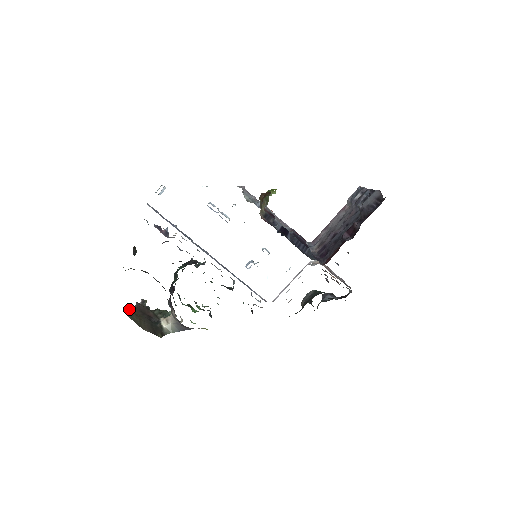
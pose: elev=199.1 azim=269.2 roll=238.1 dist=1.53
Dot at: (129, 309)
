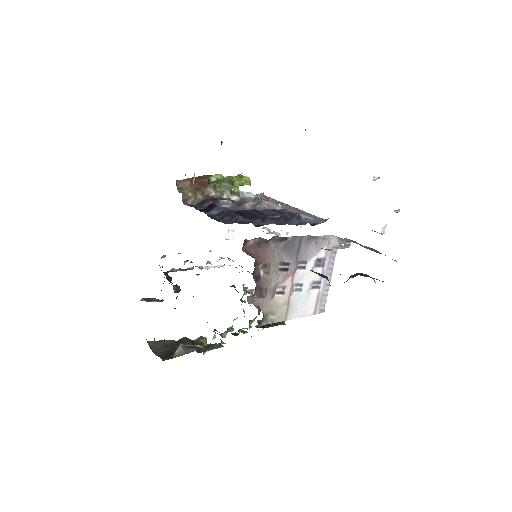
Dot at: (161, 340)
